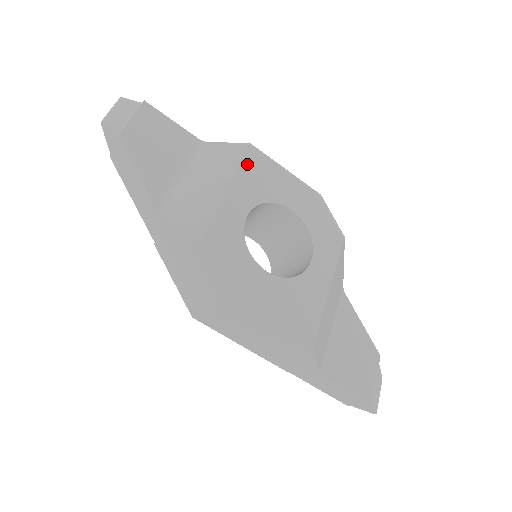
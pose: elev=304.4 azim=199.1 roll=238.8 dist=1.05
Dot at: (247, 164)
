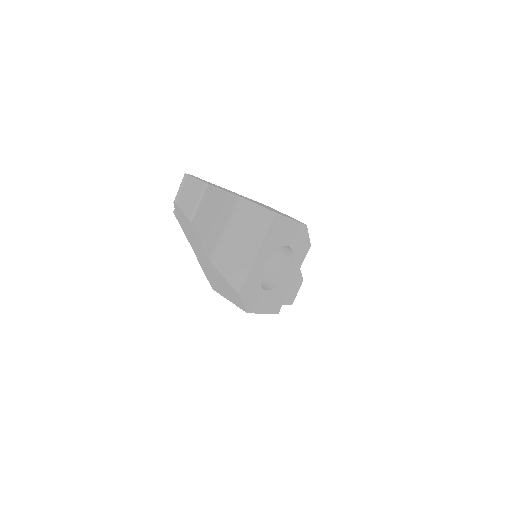
Dot at: (271, 230)
